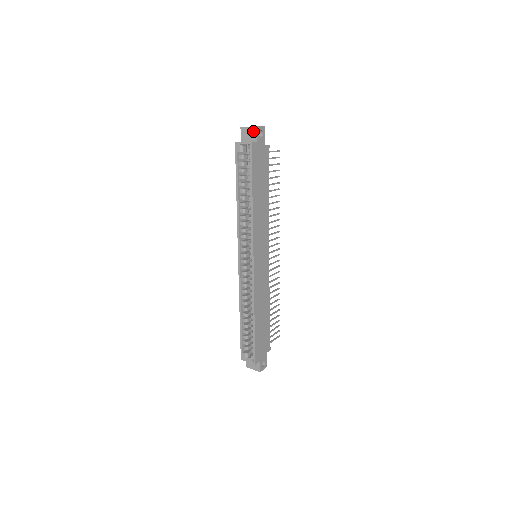
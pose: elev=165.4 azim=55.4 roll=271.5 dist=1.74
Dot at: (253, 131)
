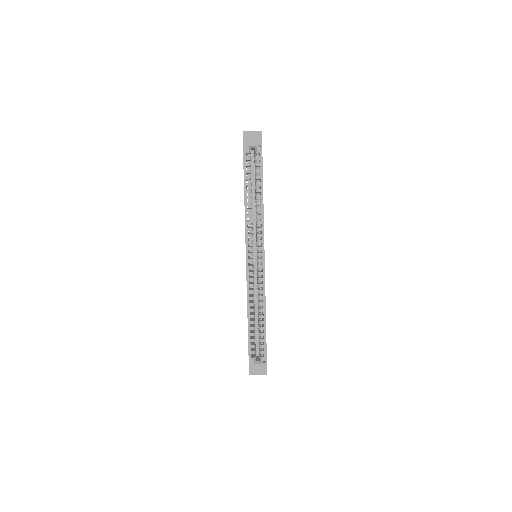
Dot at: (257, 135)
